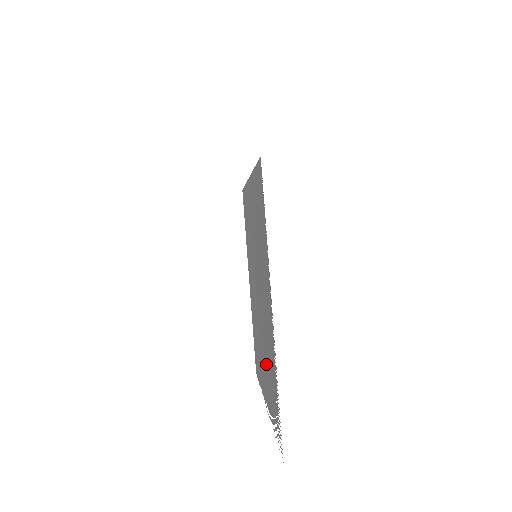
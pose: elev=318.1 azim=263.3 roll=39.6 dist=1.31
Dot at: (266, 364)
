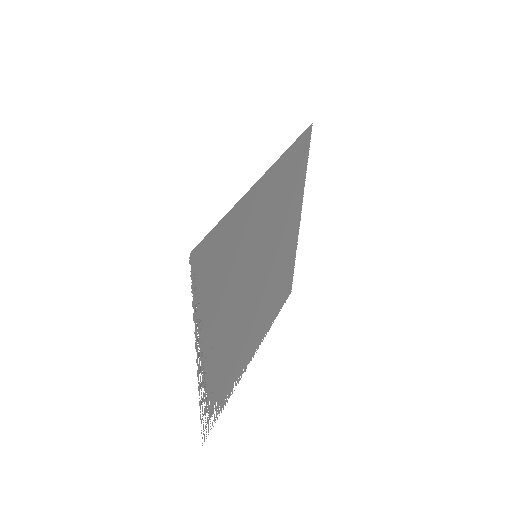
Dot at: (240, 348)
